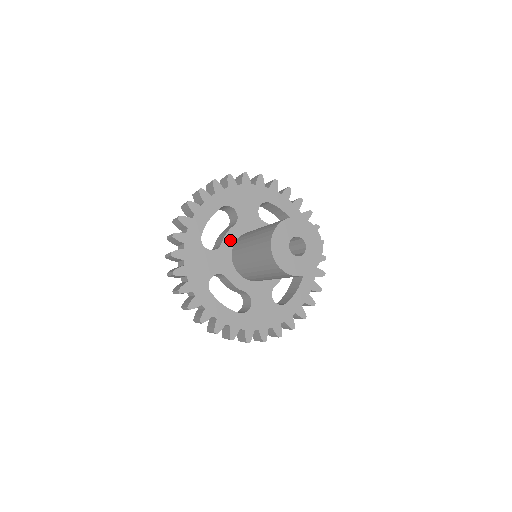
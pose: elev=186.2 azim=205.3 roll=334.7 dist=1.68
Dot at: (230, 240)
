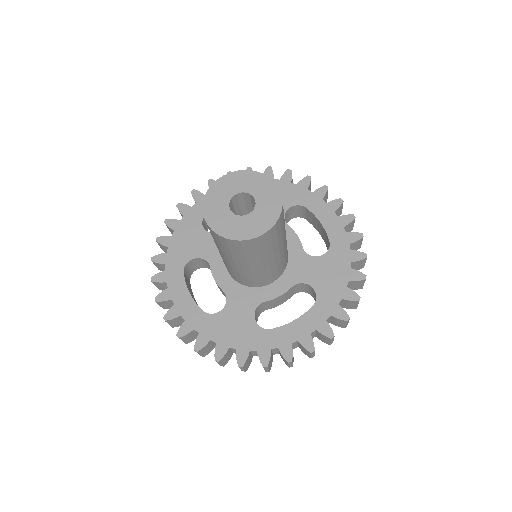
Dot at: occluded
